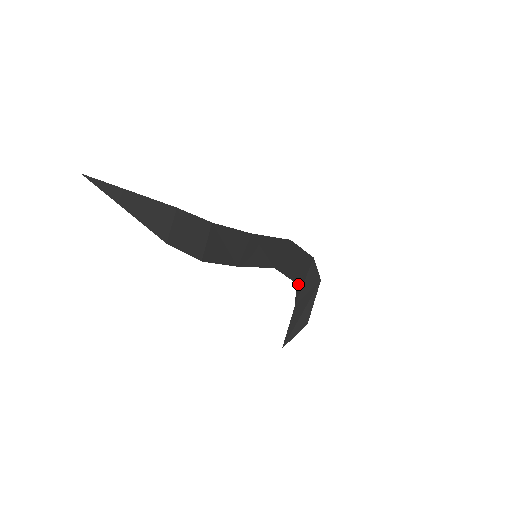
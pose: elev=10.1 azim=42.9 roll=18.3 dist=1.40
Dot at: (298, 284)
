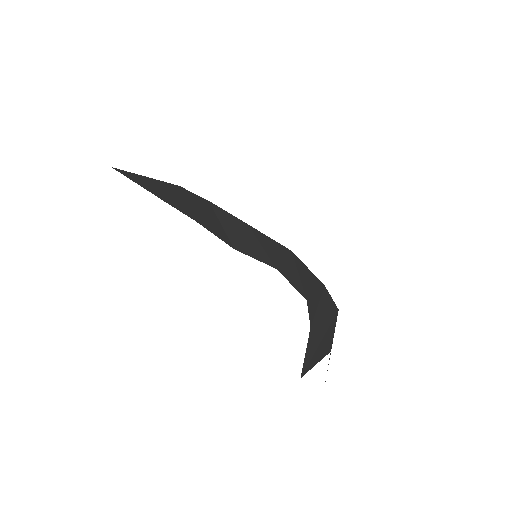
Dot at: (310, 304)
